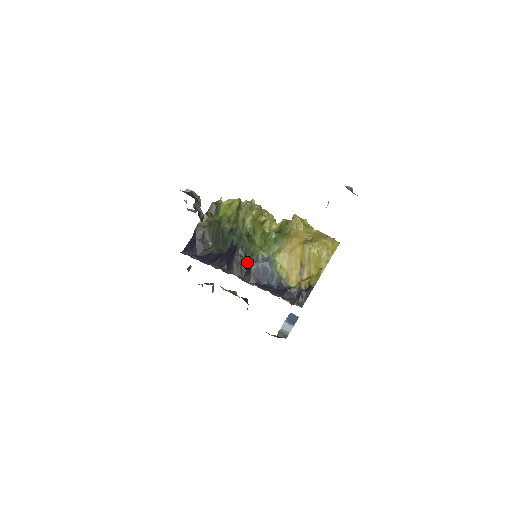
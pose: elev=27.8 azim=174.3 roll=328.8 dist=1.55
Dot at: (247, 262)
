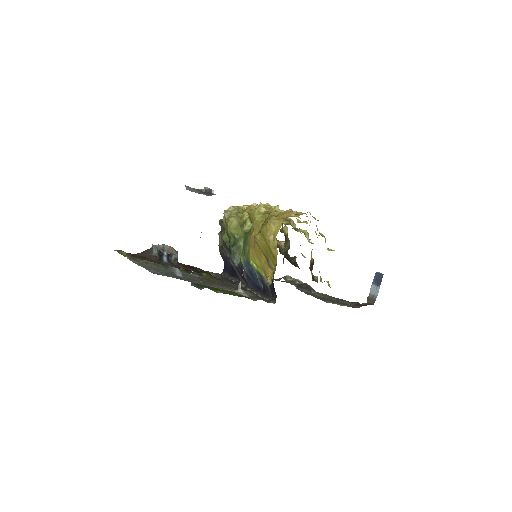
Dot at: (241, 270)
